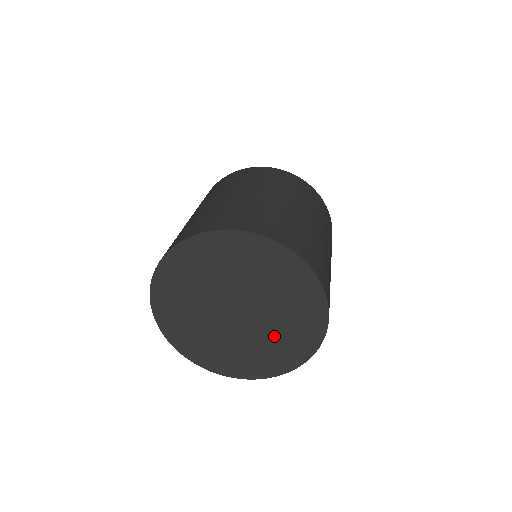
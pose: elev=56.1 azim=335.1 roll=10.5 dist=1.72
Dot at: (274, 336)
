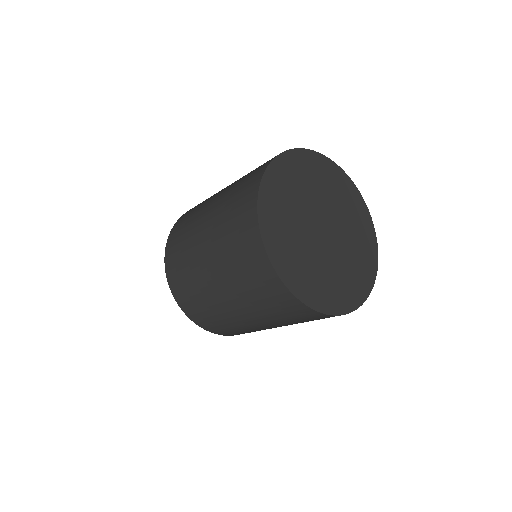
Dot at: (353, 247)
